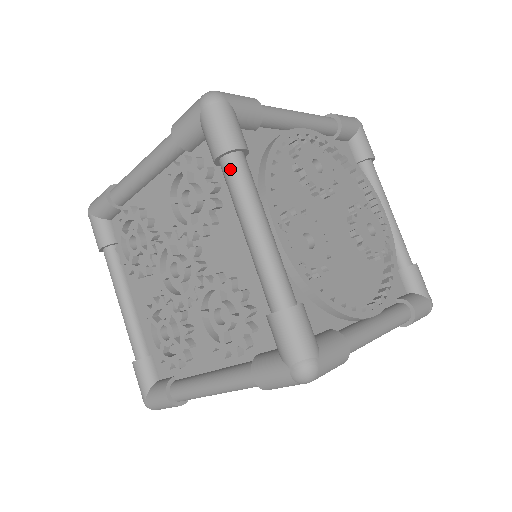
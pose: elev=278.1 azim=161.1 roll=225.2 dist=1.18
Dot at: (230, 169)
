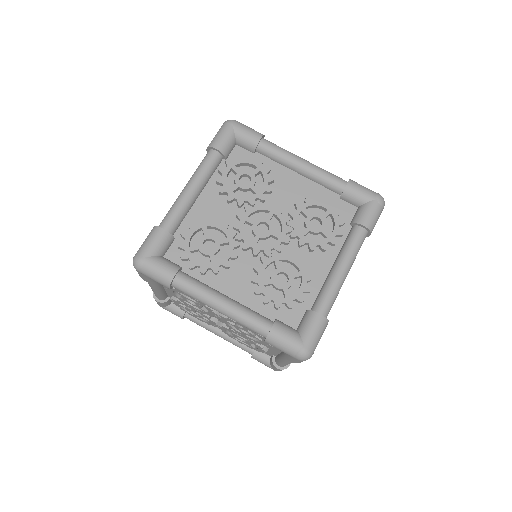
Dot at: (269, 143)
